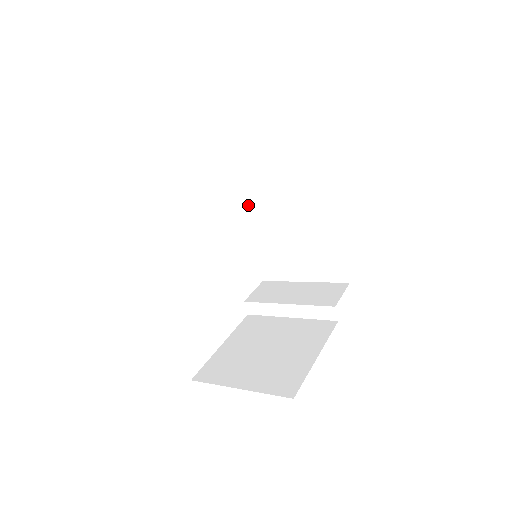
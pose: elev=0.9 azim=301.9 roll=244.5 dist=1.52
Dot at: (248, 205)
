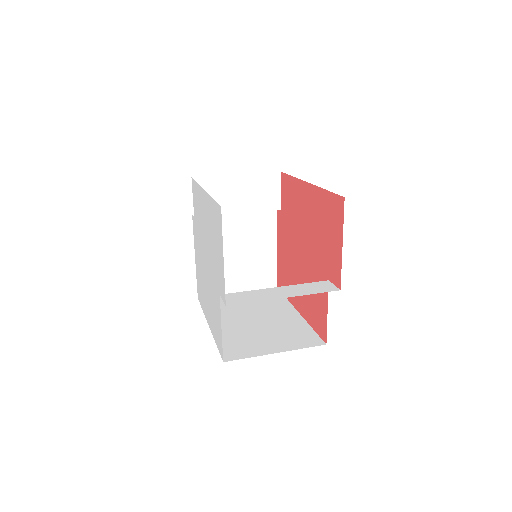
Dot at: occluded
